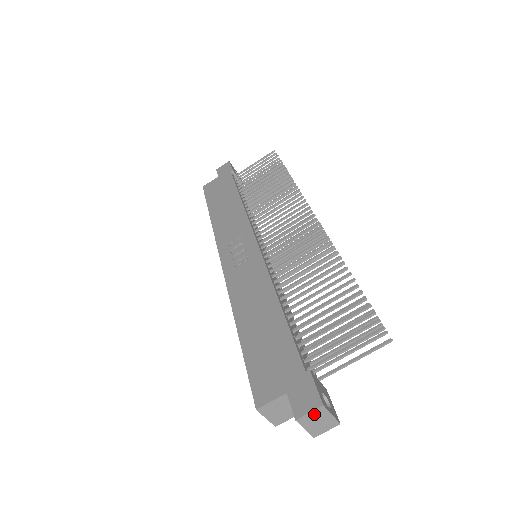
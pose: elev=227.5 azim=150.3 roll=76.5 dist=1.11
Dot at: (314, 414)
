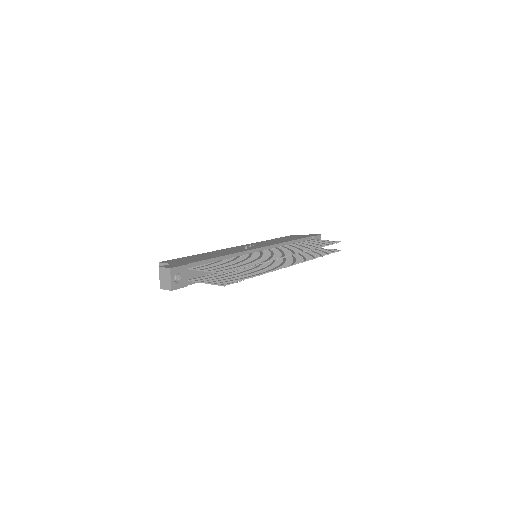
Dot at: (166, 271)
